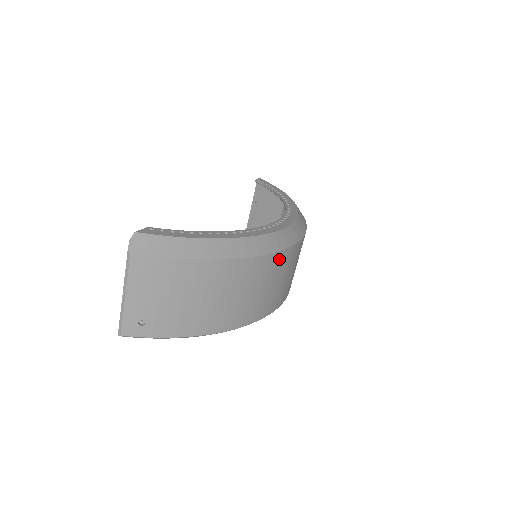
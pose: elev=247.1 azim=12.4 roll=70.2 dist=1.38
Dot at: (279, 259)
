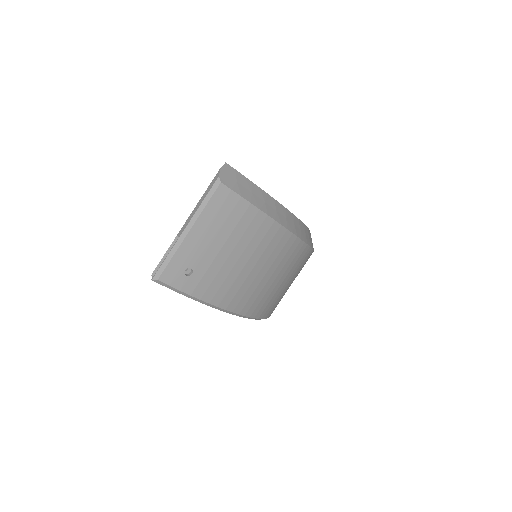
Dot at: (307, 258)
